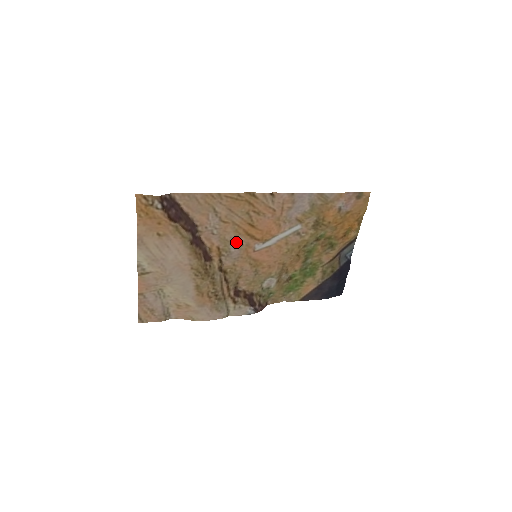
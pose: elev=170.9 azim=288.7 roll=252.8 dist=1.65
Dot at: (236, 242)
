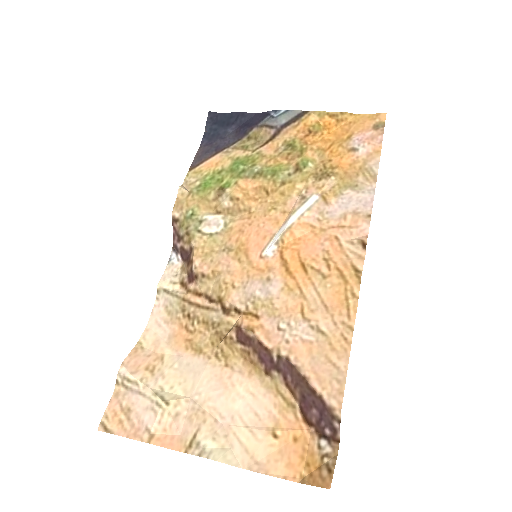
Dot at: (271, 288)
